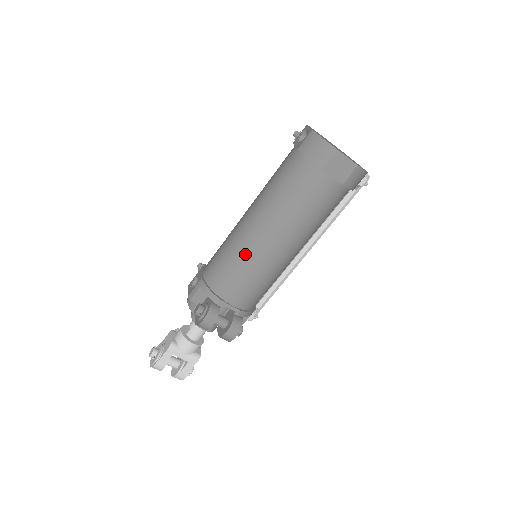
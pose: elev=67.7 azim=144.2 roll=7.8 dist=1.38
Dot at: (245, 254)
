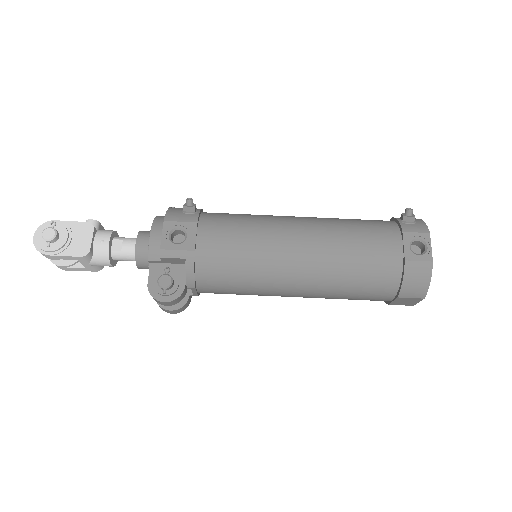
Dot at: (262, 280)
